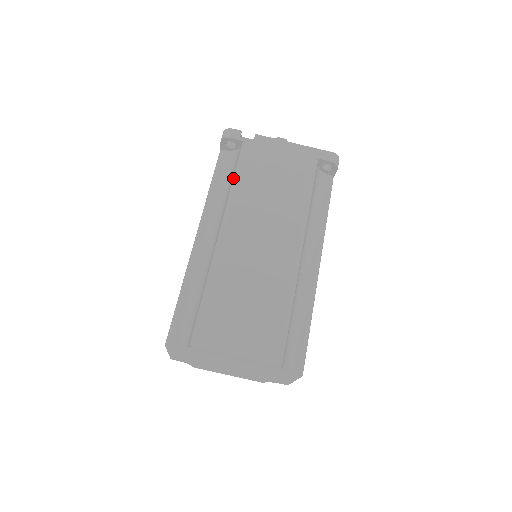
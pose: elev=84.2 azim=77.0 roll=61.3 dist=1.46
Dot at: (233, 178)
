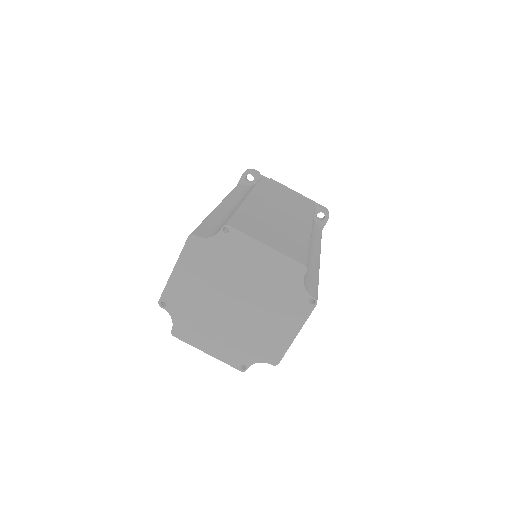
Dot at: (255, 184)
